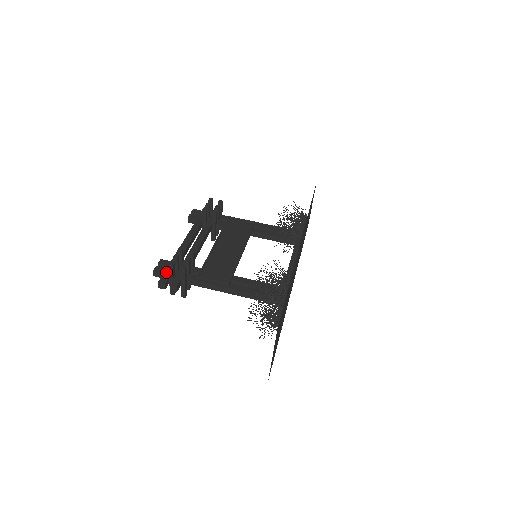
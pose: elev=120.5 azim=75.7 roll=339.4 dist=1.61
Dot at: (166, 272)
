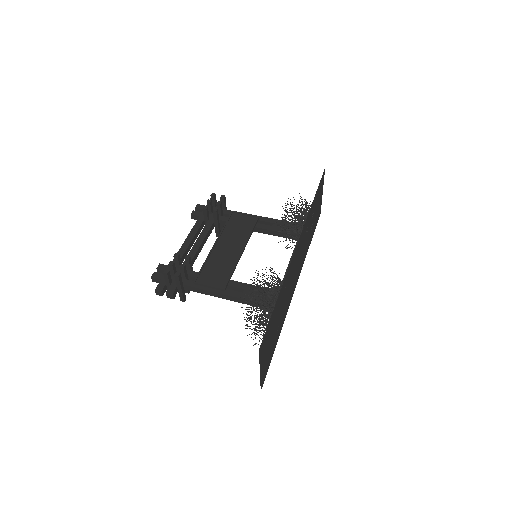
Dot at: (163, 278)
